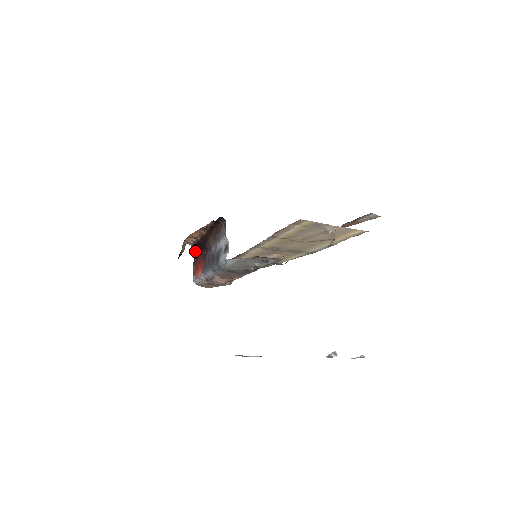
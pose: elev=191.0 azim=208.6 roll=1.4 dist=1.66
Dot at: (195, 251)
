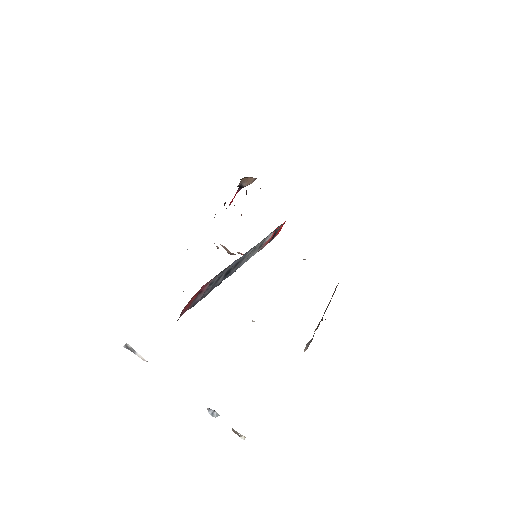
Dot at: occluded
